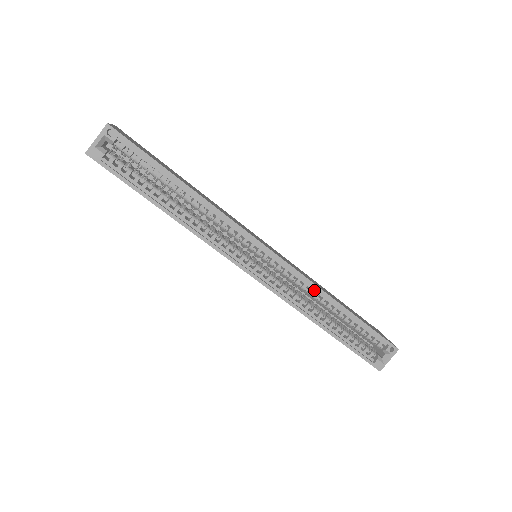
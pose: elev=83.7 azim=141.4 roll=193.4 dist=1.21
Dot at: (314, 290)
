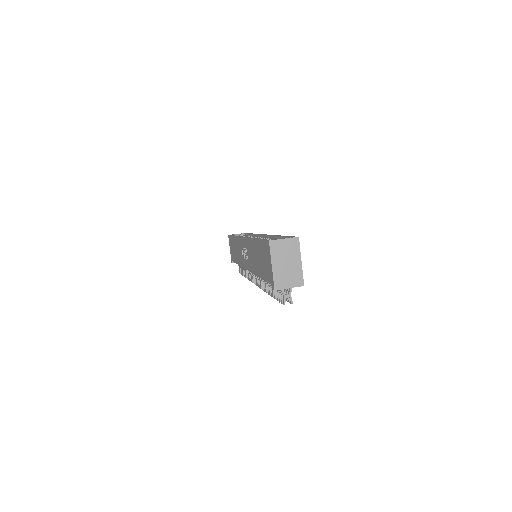
Dot at: occluded
